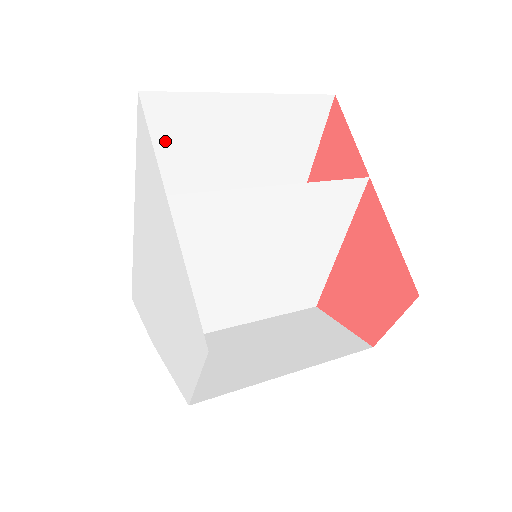
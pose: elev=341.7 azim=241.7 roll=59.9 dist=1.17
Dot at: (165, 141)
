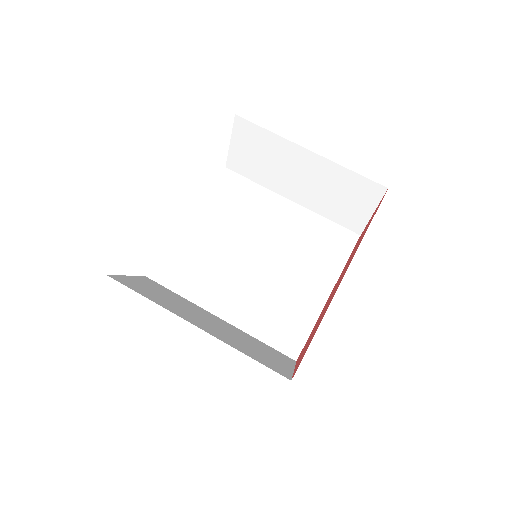
Dot at: occluded
